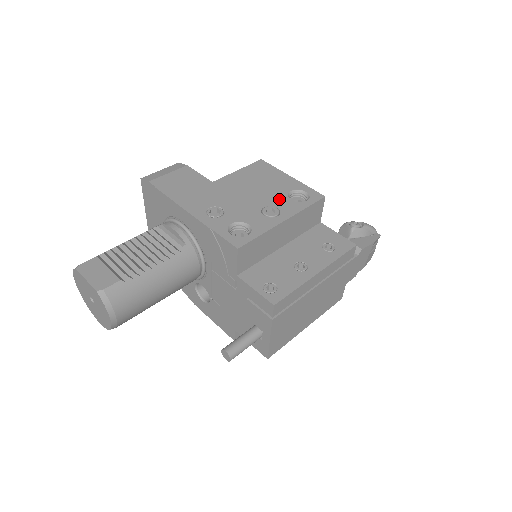
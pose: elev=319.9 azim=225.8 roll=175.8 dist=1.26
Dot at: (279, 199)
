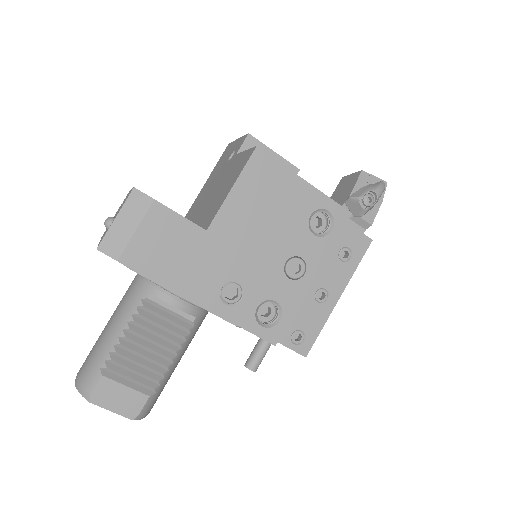
Dot at: (300, 239)
